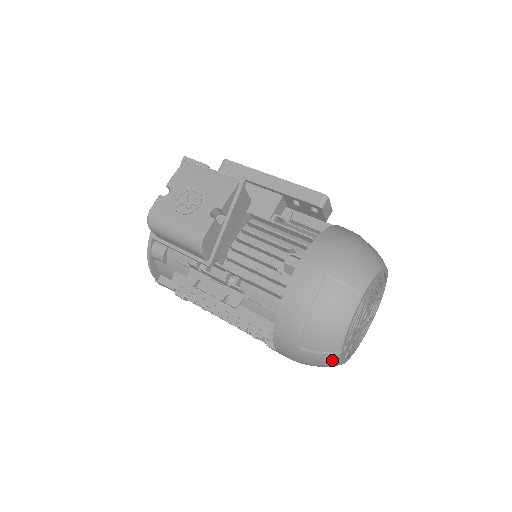
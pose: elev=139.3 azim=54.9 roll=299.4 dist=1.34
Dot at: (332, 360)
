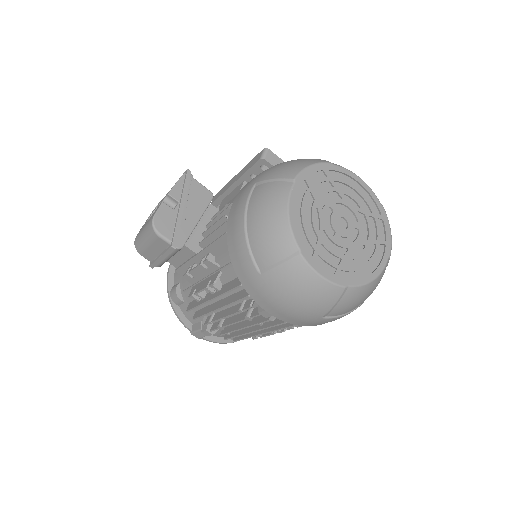
Dot at: (301, 271)
